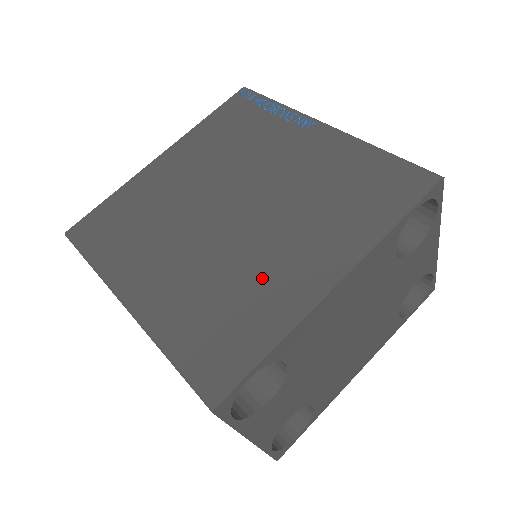
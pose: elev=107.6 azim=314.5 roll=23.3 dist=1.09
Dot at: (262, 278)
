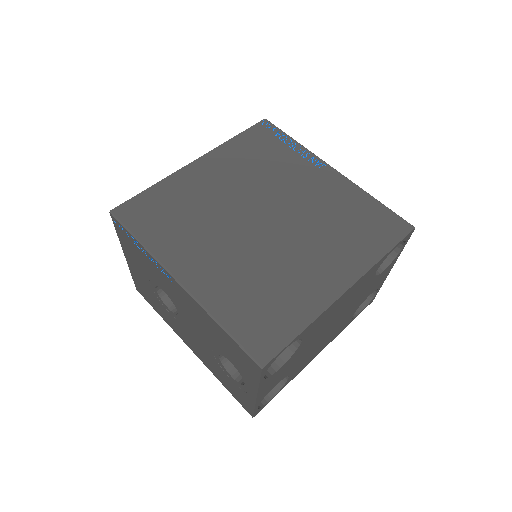
Dot at: (293, 277)
